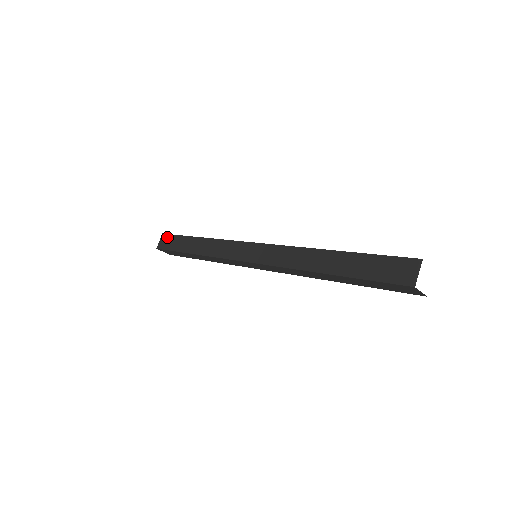
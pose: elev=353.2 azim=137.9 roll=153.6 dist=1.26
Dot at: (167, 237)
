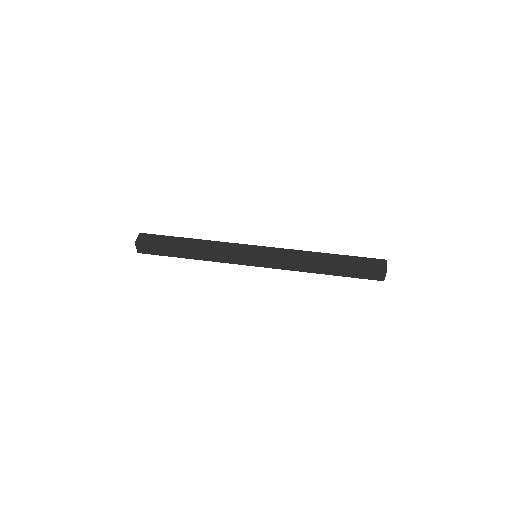
Dot at: (145, 246)
